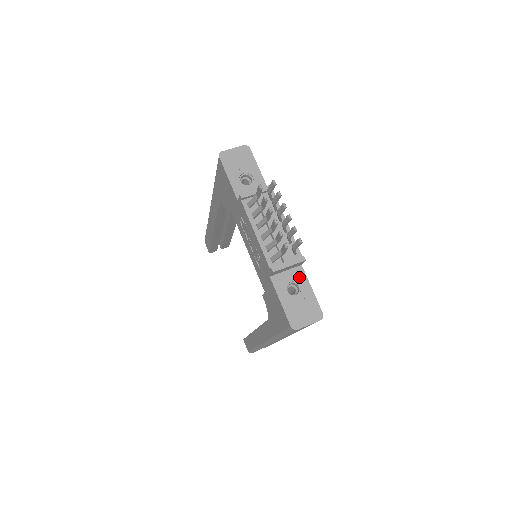
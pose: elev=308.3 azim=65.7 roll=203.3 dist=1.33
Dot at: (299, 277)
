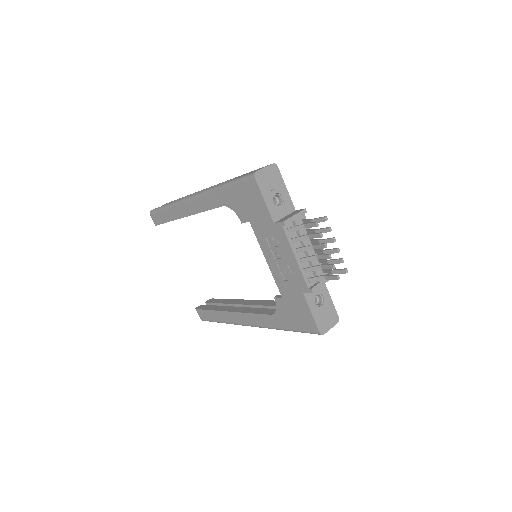
Dot at: (322, 289)
